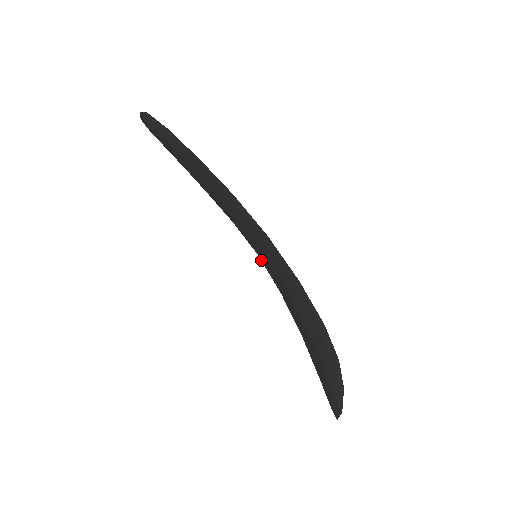
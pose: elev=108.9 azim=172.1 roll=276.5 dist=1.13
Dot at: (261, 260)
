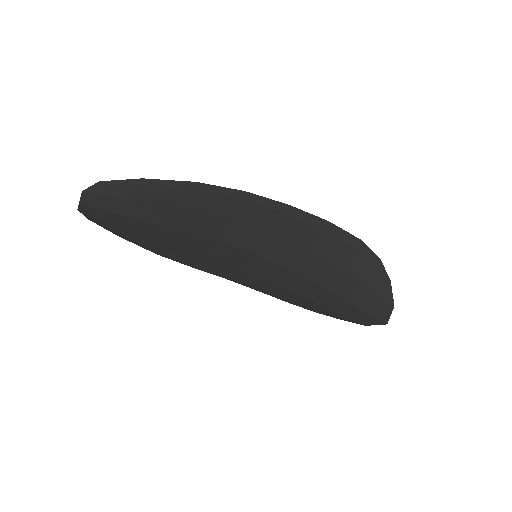
Dot at: (262, 256)
